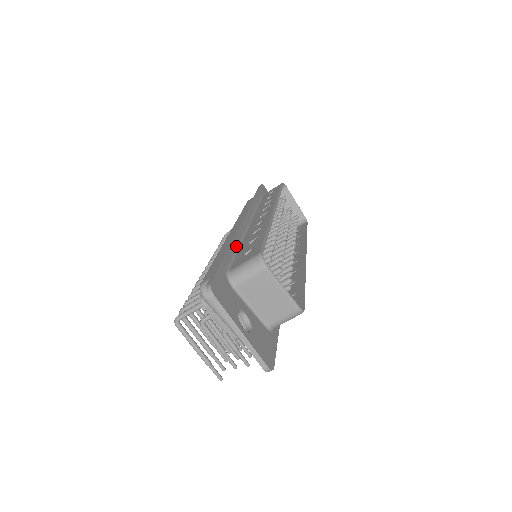
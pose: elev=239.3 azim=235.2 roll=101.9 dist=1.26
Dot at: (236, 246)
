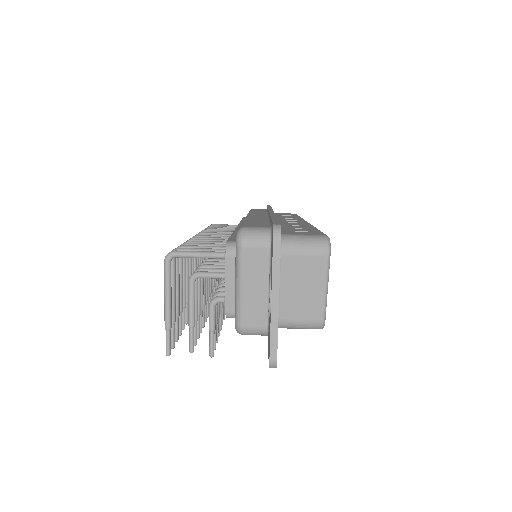
Dot at: occluded
